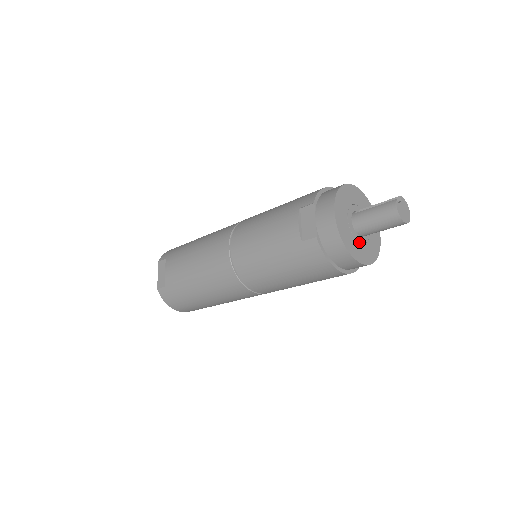
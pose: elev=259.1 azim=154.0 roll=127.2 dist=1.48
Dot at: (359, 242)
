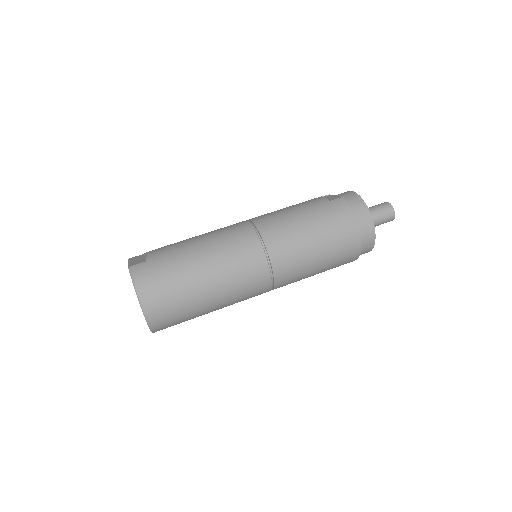
Dot at: occluded
